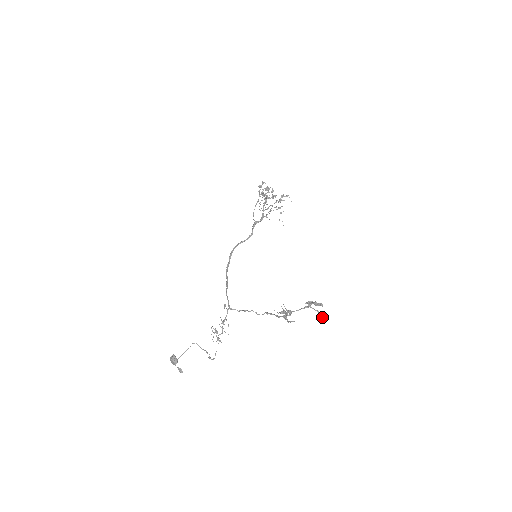
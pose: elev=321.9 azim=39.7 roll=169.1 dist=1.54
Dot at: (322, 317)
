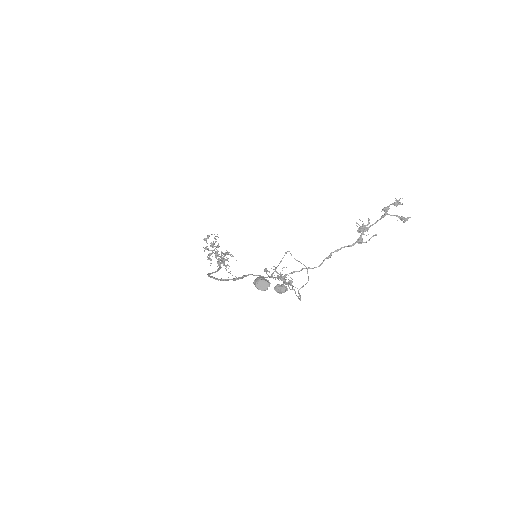
Dot at: (404, 218)
